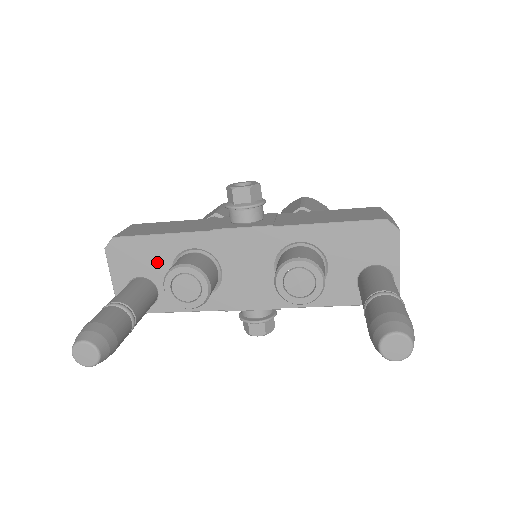
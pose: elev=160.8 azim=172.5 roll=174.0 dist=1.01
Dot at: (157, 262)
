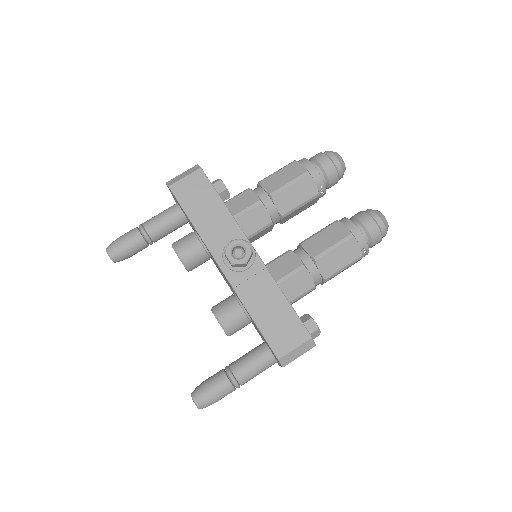
Dot at: occluded
